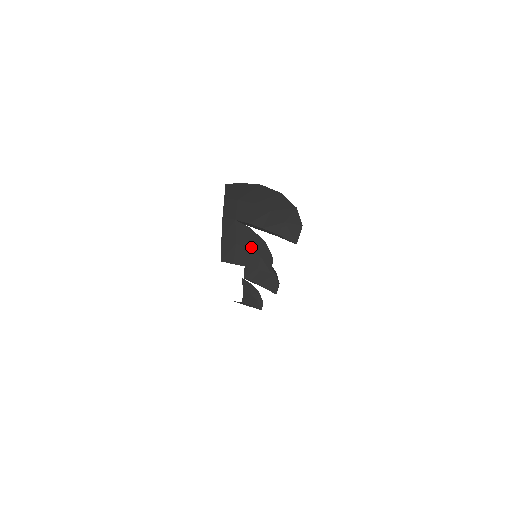
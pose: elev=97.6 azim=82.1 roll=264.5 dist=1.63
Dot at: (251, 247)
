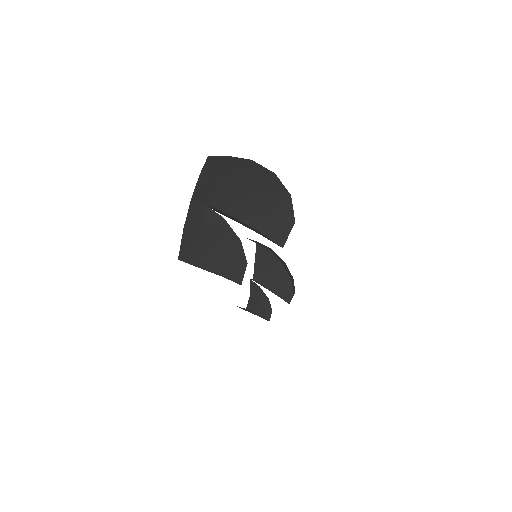
Dot at: (219, 244)
